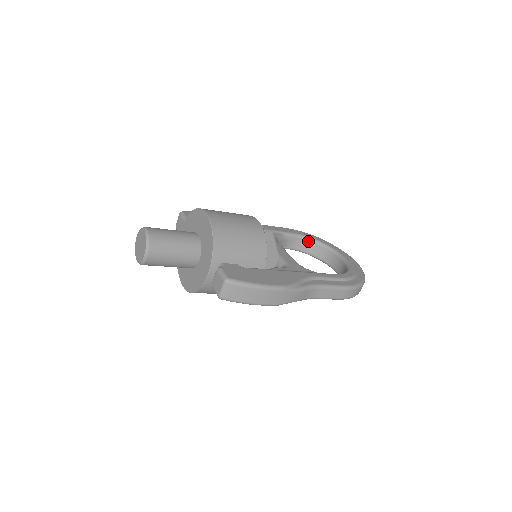
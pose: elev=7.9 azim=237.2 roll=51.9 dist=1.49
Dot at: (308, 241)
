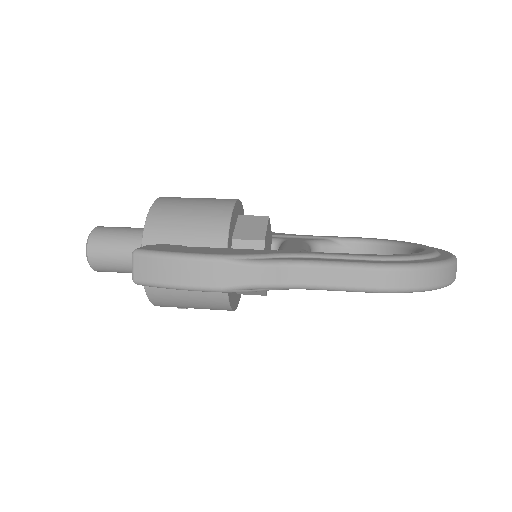
Dot at: (377, 246)
